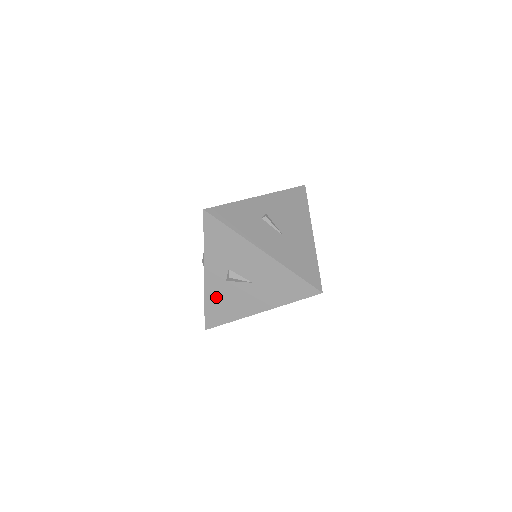
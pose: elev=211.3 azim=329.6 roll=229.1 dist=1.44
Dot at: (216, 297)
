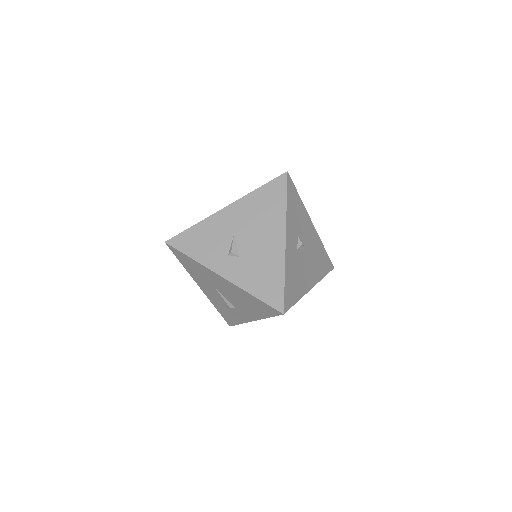
Dot at: (291, 269)
